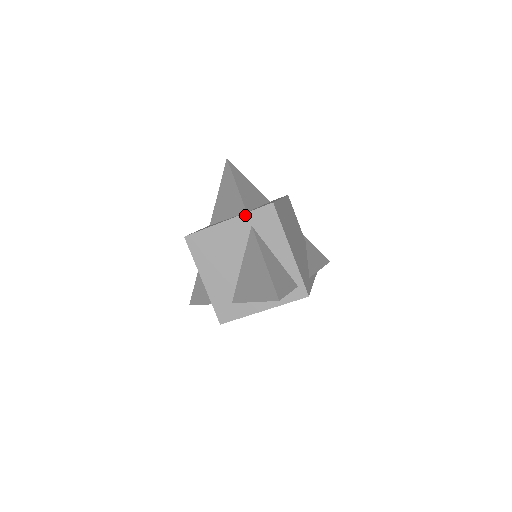
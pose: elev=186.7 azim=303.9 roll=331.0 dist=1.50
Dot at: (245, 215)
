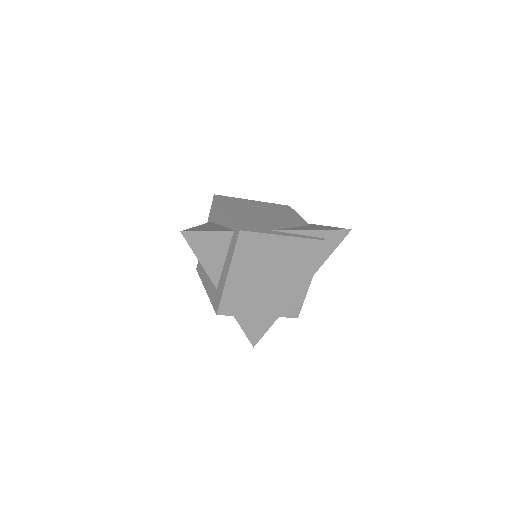
Dot at: (209, 219)
